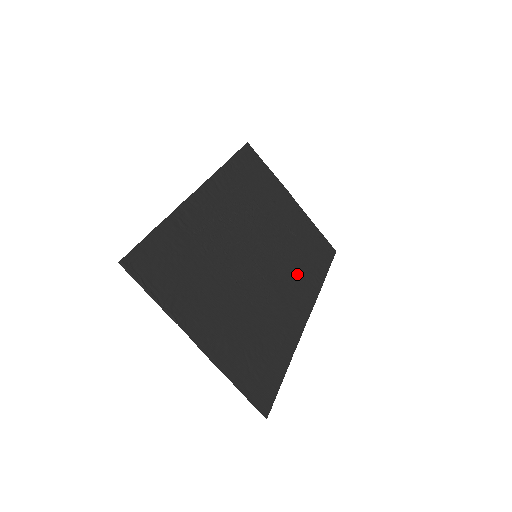
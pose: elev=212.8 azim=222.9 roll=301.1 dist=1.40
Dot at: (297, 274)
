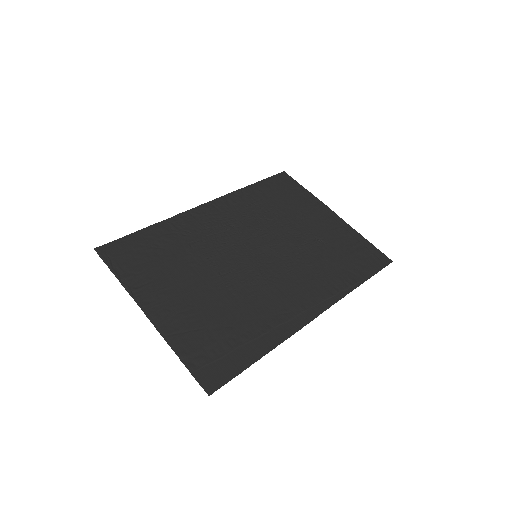
Dot at: (313, 276)
